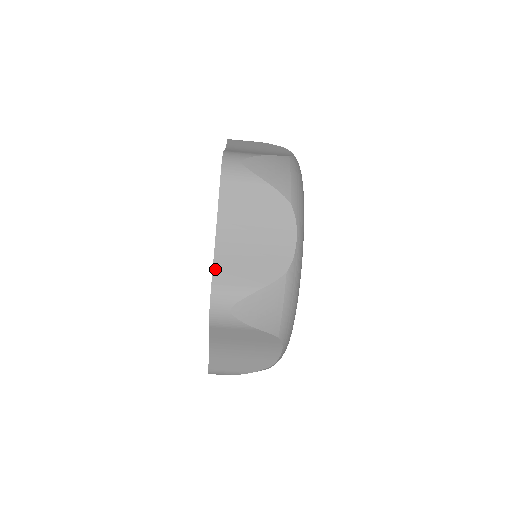
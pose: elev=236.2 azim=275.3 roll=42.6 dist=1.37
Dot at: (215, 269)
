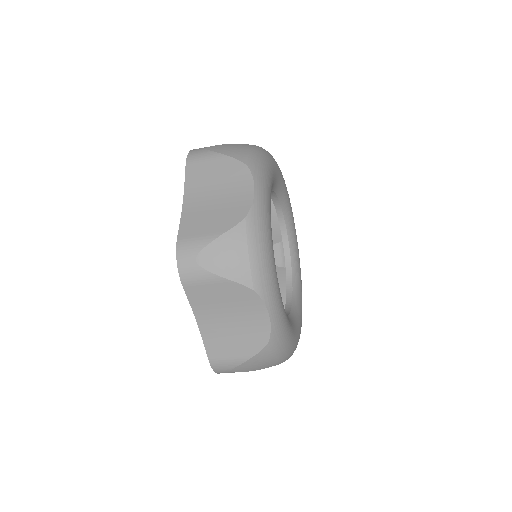
Dot at: (207, 350)
